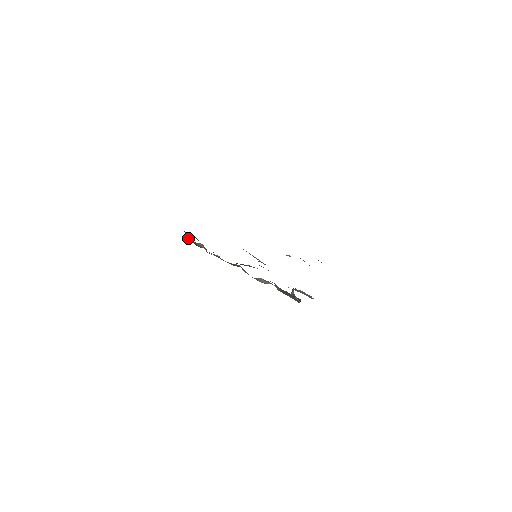
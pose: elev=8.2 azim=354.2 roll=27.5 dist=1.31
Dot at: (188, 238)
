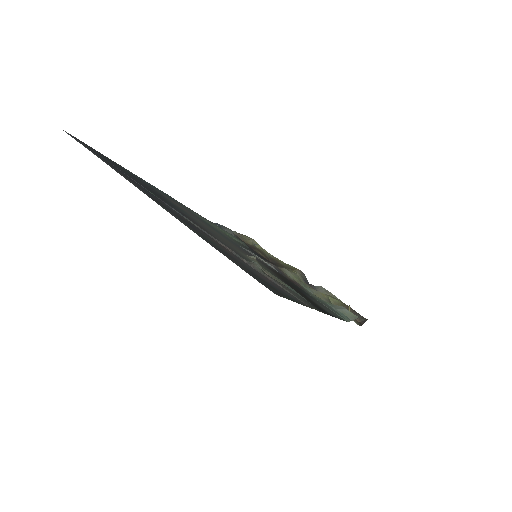
Dot at: occluded
